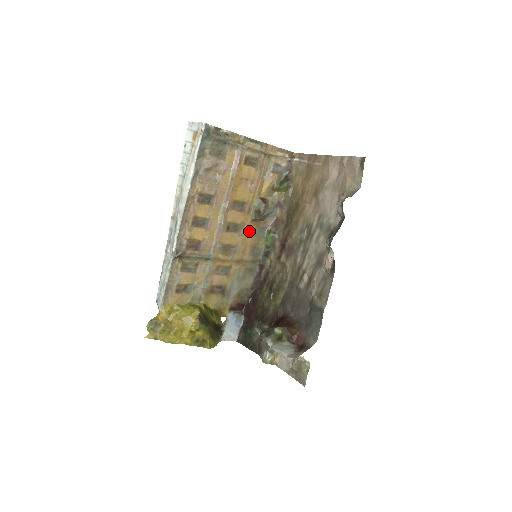
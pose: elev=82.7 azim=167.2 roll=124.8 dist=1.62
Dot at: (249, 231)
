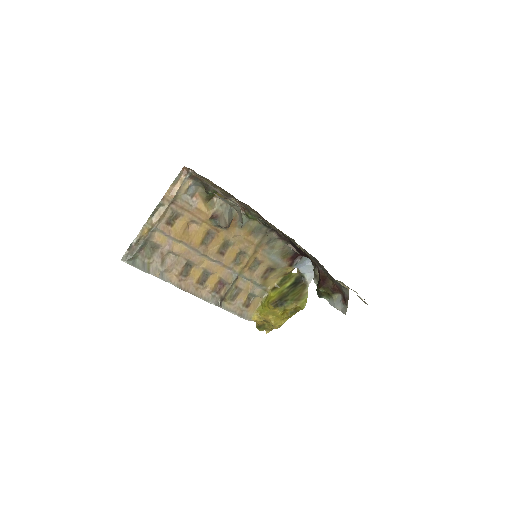
Dot at: (235, 234)
